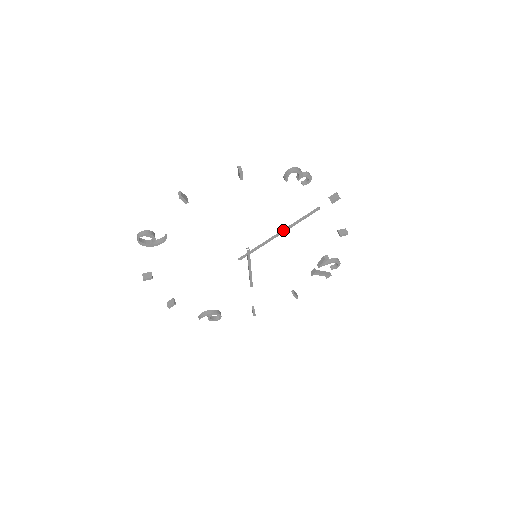
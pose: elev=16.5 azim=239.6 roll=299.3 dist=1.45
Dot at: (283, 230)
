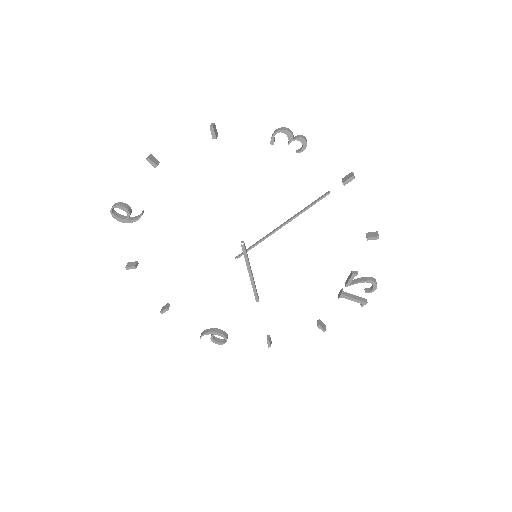
Dot at: occluded
